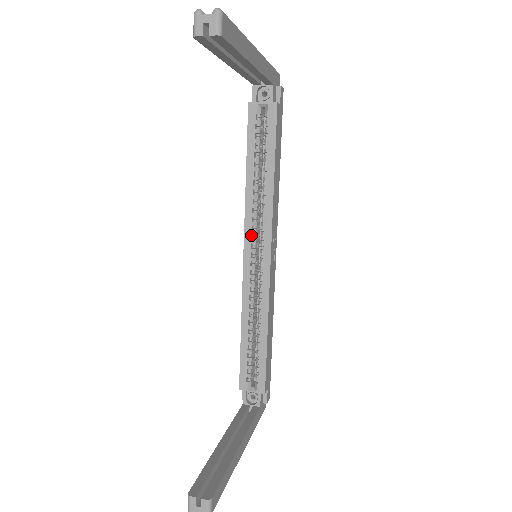
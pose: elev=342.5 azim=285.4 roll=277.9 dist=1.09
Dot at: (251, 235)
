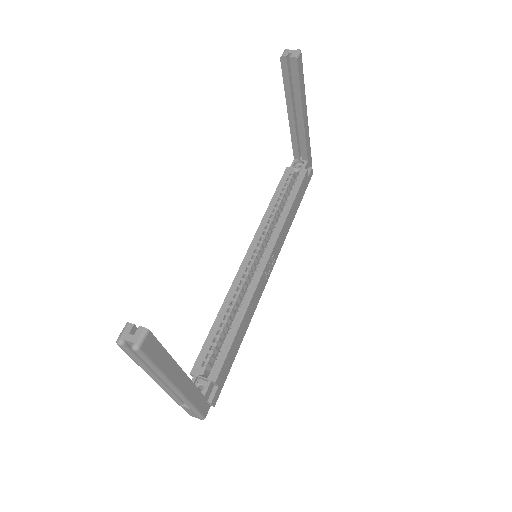
Dot at: (257, 243)
